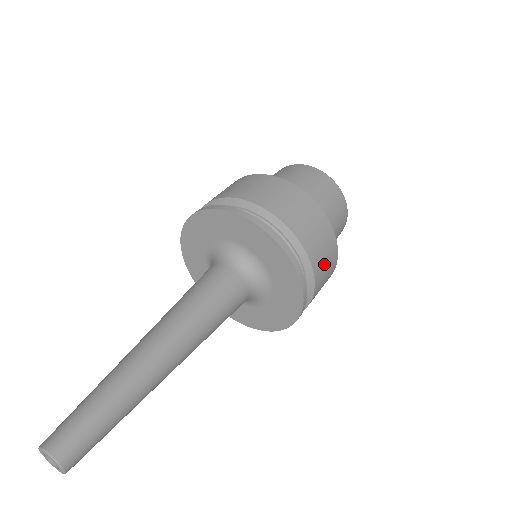
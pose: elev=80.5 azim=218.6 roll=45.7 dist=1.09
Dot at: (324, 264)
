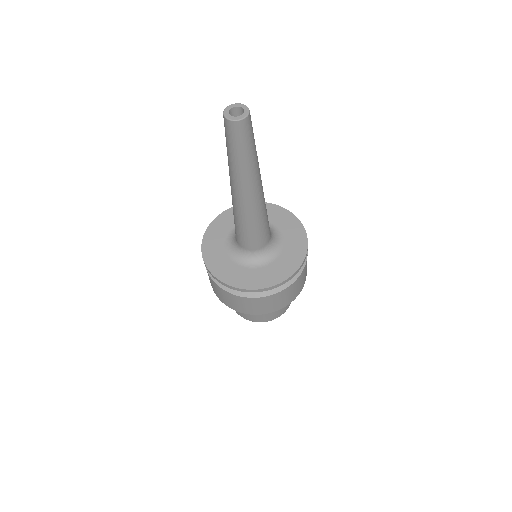
Dot at: (297, 286)
